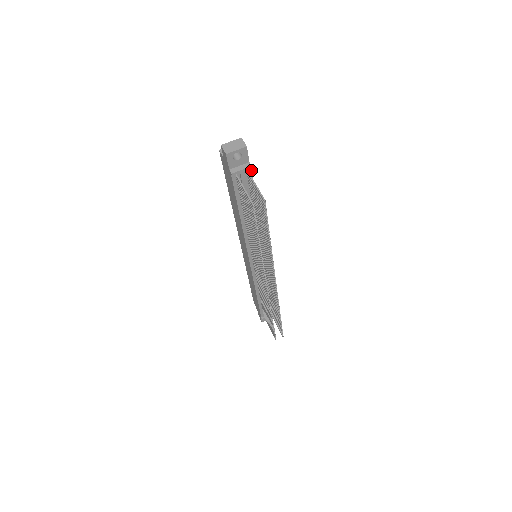
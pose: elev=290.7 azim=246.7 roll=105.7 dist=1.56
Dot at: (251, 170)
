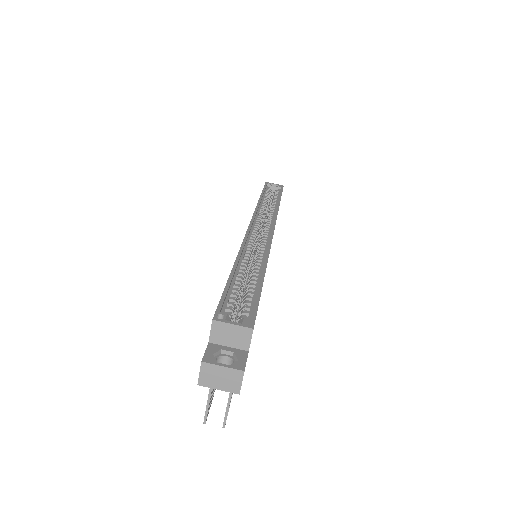
Dot at: occluded
